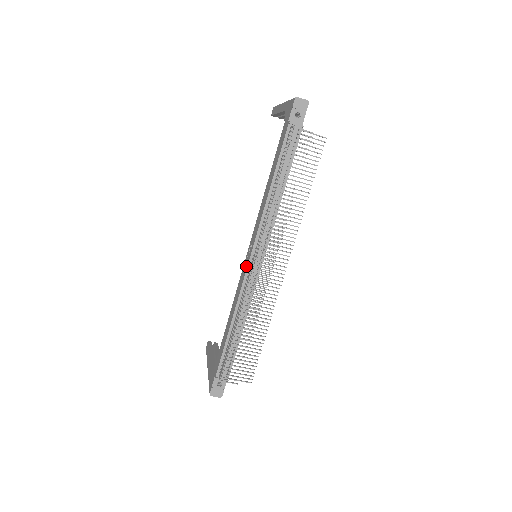
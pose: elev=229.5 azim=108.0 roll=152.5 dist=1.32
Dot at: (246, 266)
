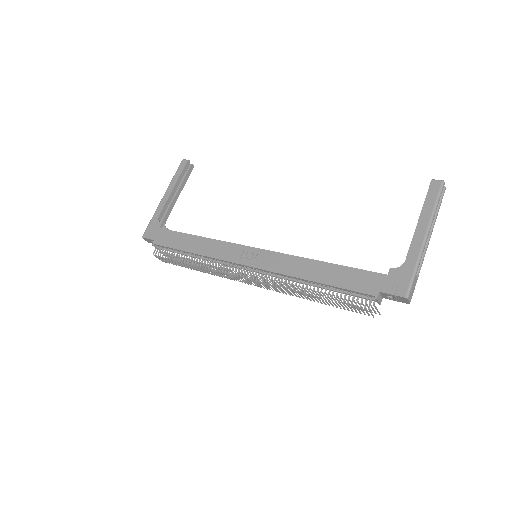
Dot at: (240, 260)
